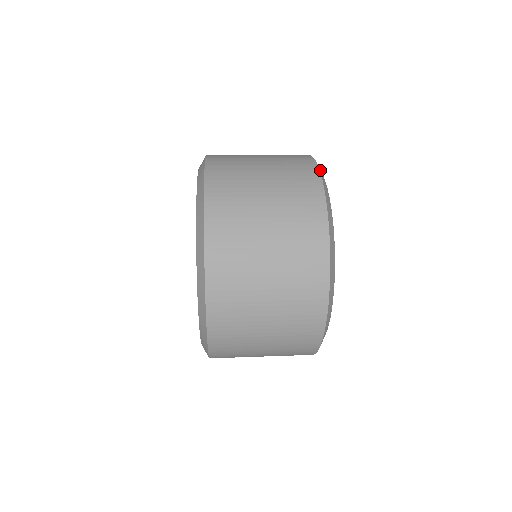
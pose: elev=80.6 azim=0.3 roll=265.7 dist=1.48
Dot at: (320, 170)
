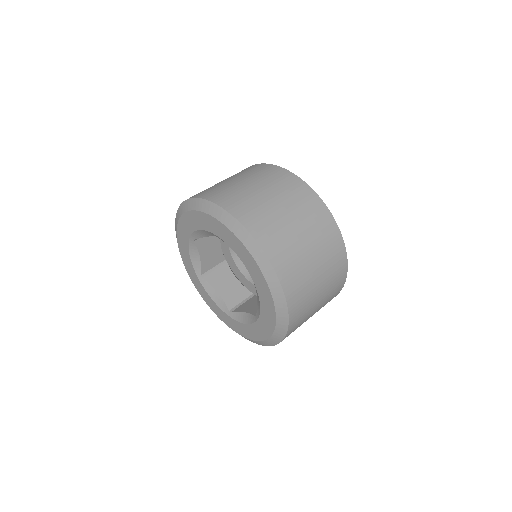
Dot at: occluded
